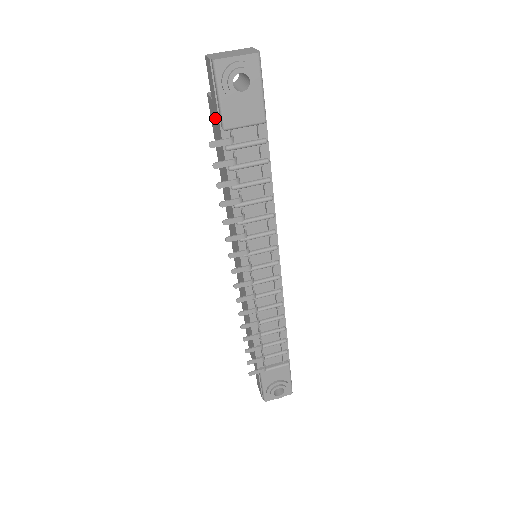
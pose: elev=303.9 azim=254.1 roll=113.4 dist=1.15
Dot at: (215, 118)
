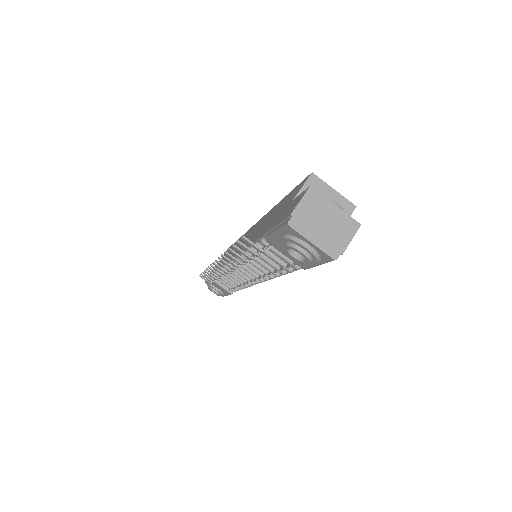
Dot at: (283, 210)
